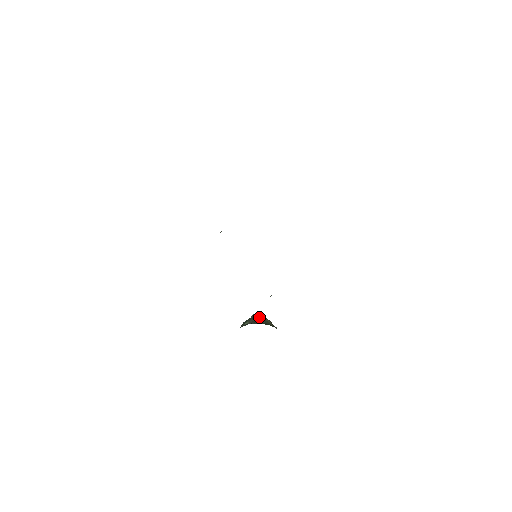
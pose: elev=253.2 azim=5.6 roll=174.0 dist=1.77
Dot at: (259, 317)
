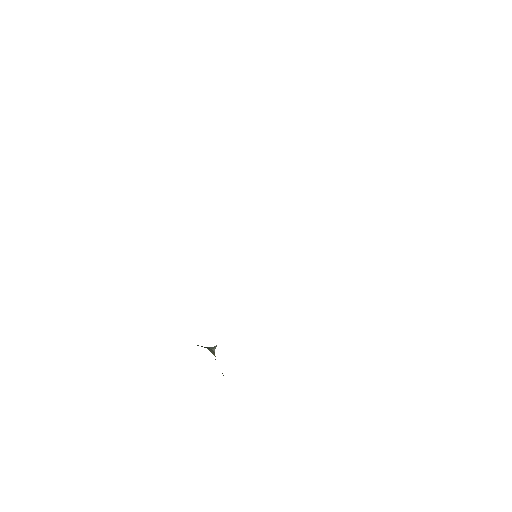
Dot at: (214, 352)
